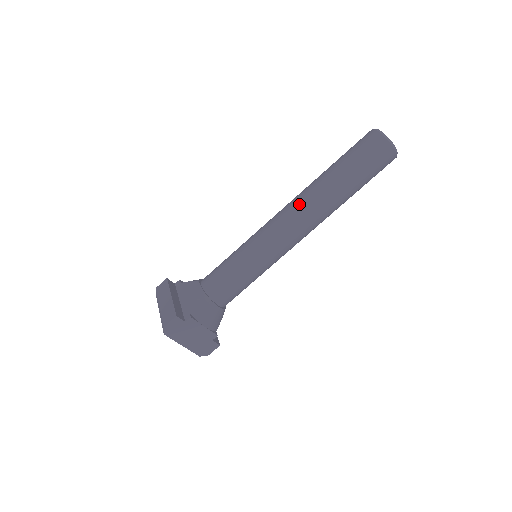
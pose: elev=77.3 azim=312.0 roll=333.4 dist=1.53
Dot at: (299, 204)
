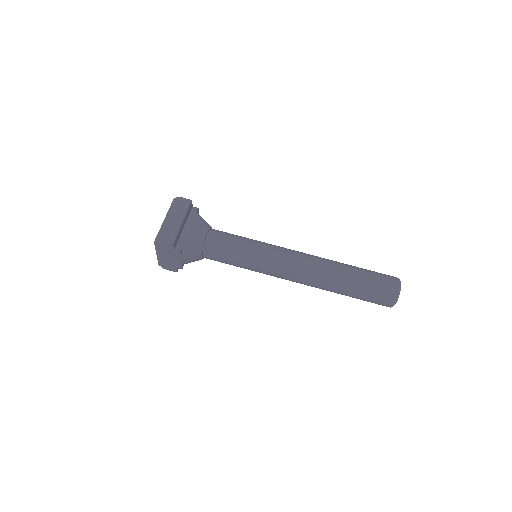
Dot at: (313, 268)
